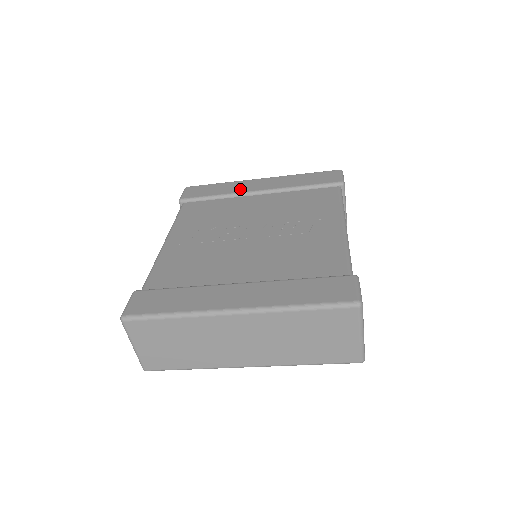
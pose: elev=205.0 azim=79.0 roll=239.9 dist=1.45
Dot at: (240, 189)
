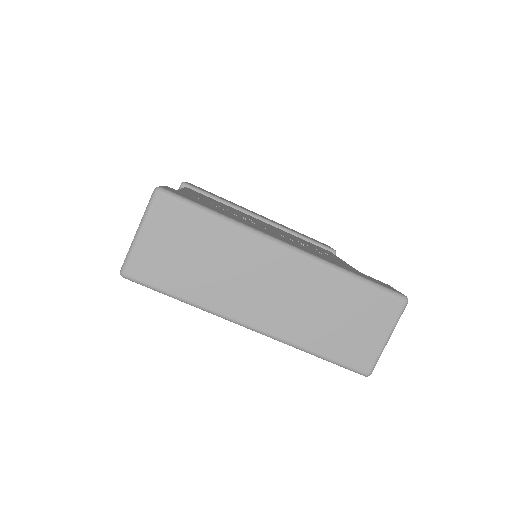
Dot at: (244, 208)
